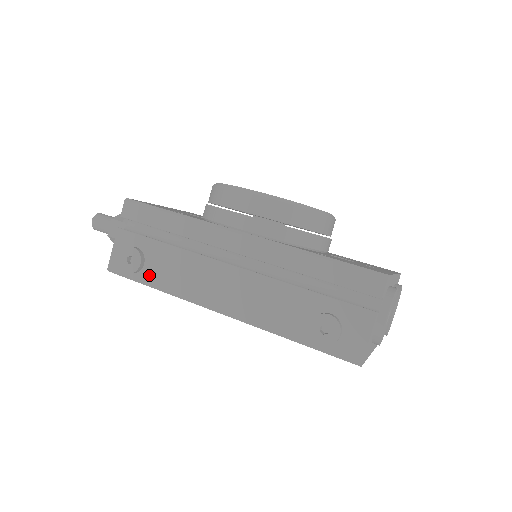
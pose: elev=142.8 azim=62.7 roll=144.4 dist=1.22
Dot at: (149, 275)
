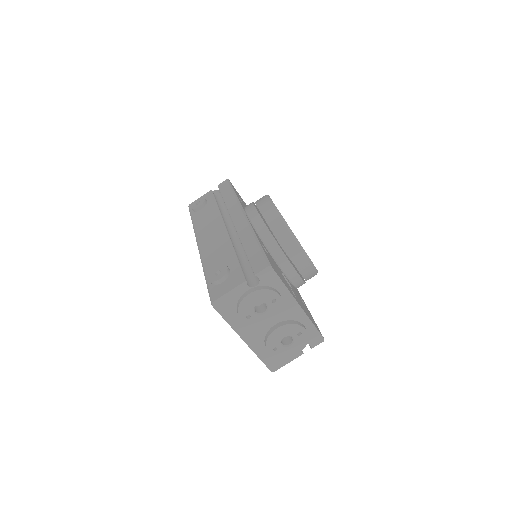
Dot at: (197, 215)
